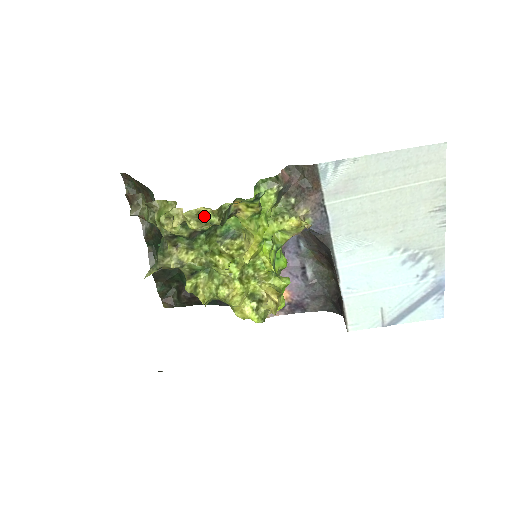
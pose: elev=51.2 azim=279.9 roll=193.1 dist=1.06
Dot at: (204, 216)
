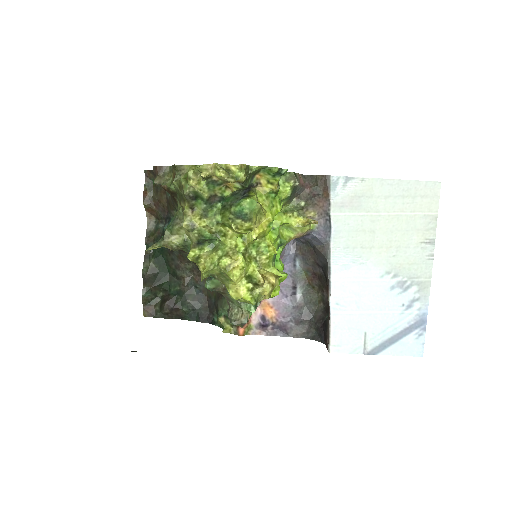
Dot at: (231, 172)
